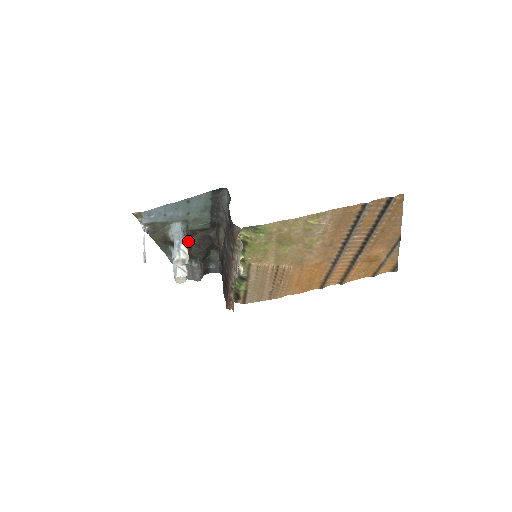
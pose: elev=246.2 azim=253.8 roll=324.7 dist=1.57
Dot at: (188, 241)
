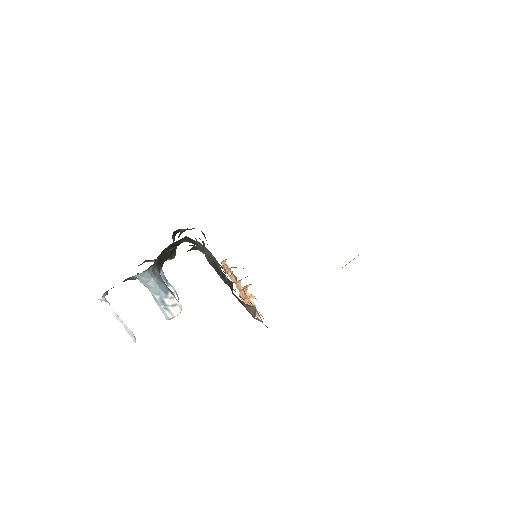
Dot at: occluded
